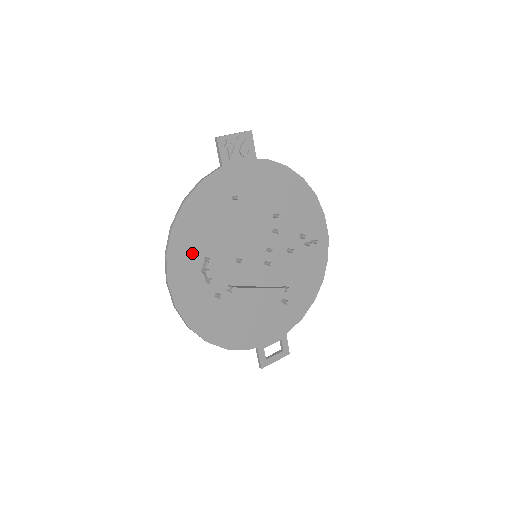
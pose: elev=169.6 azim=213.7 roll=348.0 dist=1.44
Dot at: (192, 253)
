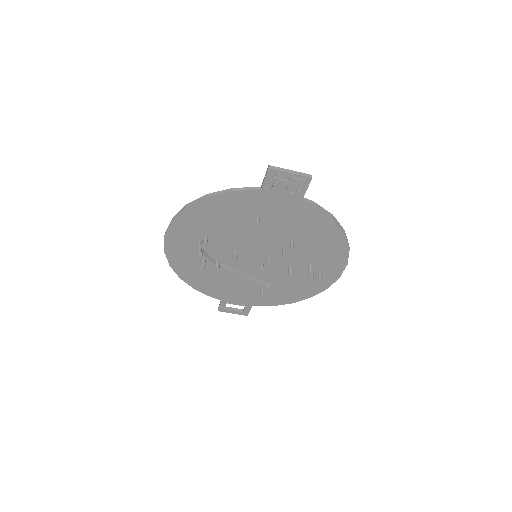
Dot at: (196, 229)
